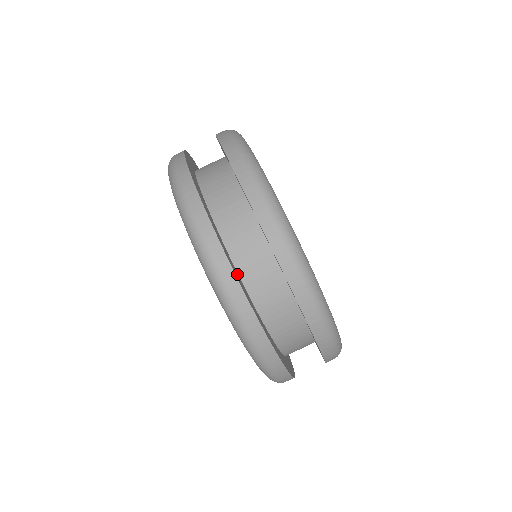
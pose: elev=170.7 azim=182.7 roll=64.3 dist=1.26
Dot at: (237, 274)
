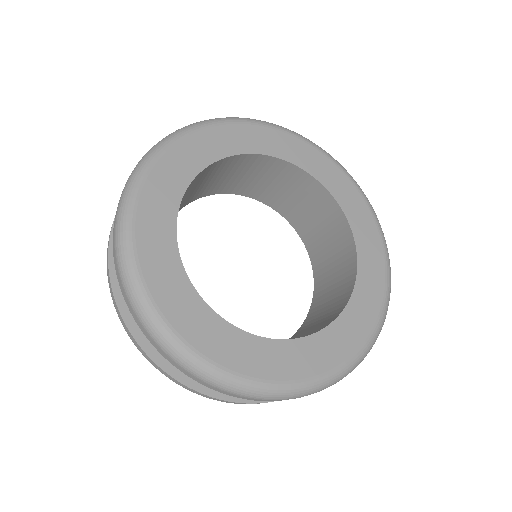
Dot at: occluded
